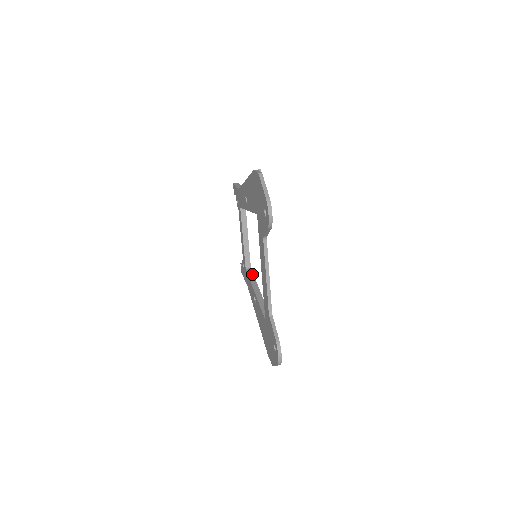
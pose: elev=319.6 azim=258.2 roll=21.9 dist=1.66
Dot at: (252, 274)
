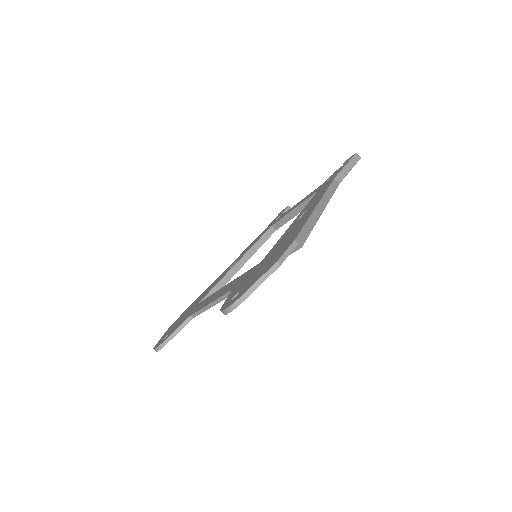
Dot at: (266, 239)
